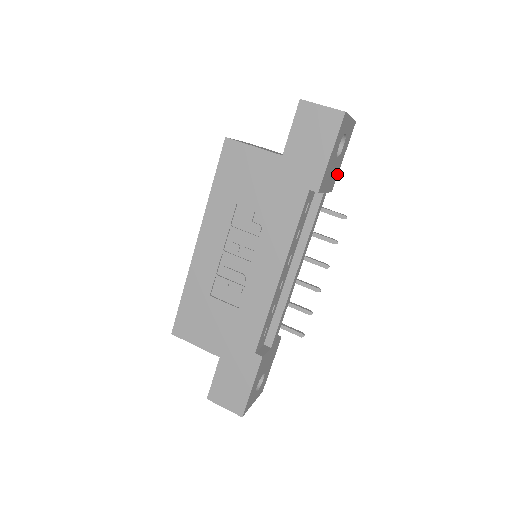
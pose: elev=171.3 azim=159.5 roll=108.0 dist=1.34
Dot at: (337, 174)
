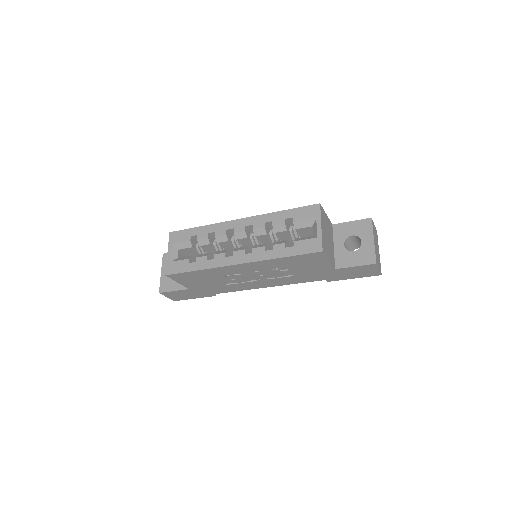
Dot at: occluded
